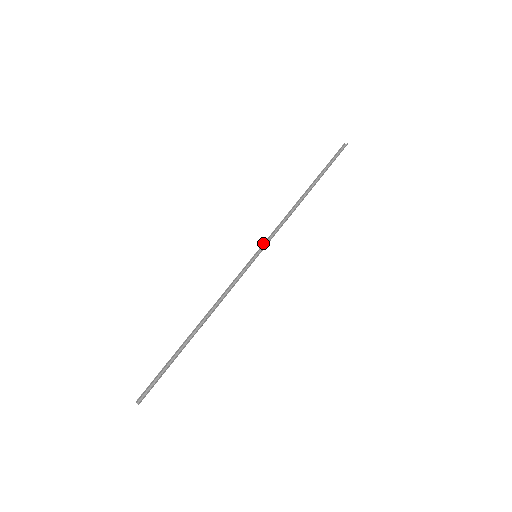
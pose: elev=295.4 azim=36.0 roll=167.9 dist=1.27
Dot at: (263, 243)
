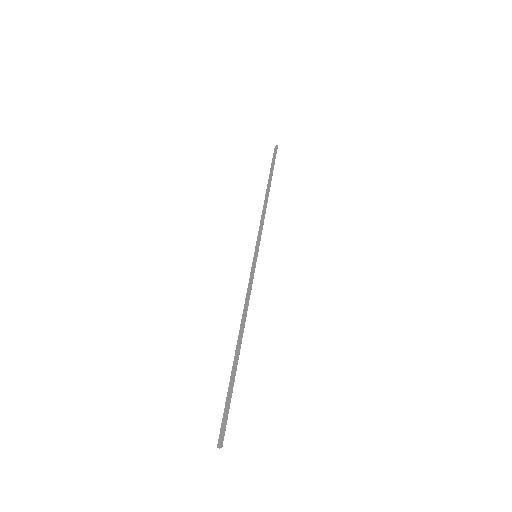
Dot at: occluded
